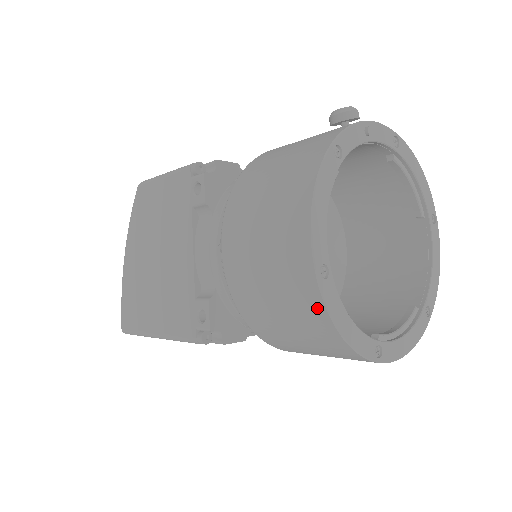
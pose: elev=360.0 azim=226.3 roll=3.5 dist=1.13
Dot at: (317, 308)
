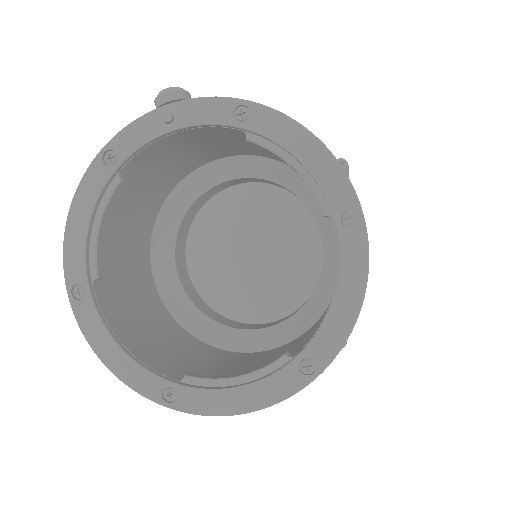
Dot at: occluded
